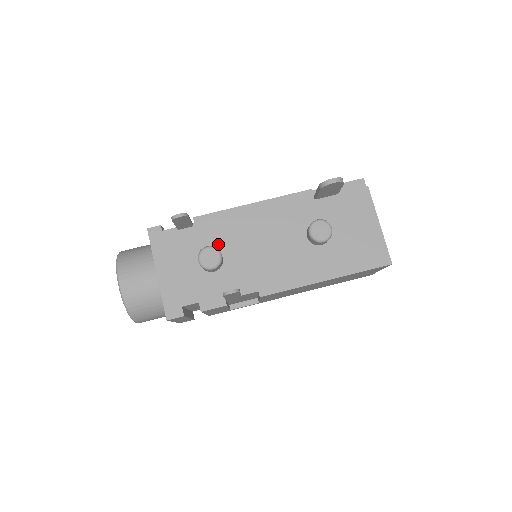
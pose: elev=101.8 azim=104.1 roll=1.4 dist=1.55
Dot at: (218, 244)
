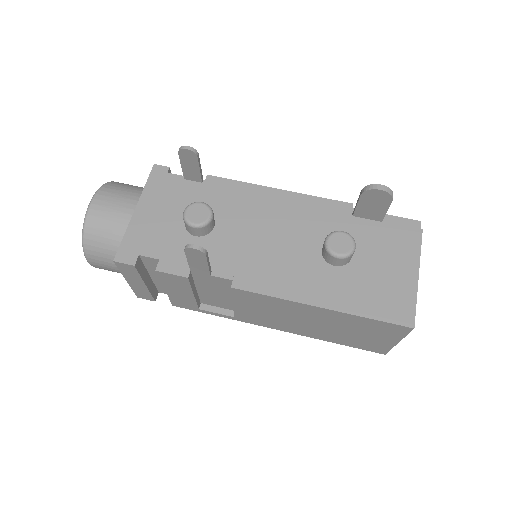
Dot at: (217, 211)
